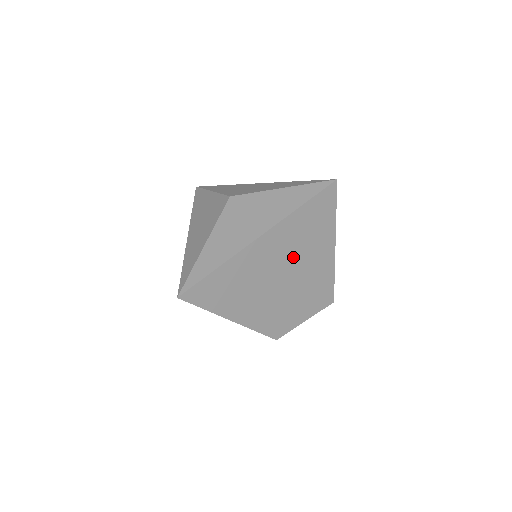
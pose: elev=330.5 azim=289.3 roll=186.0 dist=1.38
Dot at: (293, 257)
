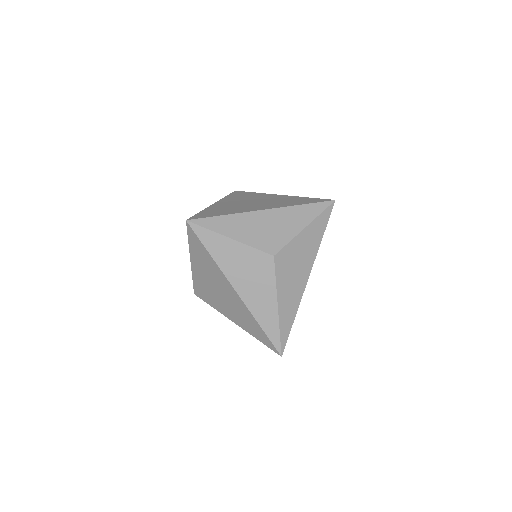
Dot at: occluded
